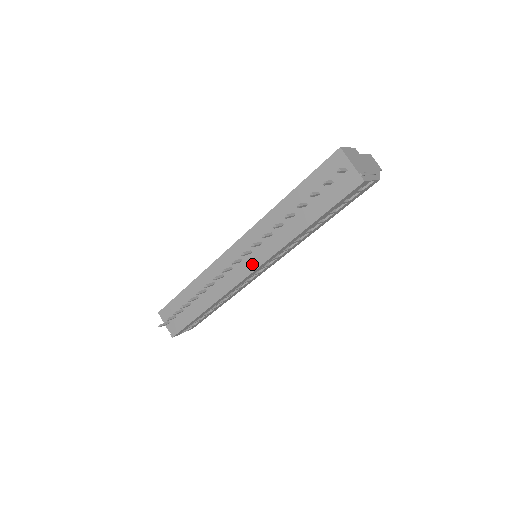
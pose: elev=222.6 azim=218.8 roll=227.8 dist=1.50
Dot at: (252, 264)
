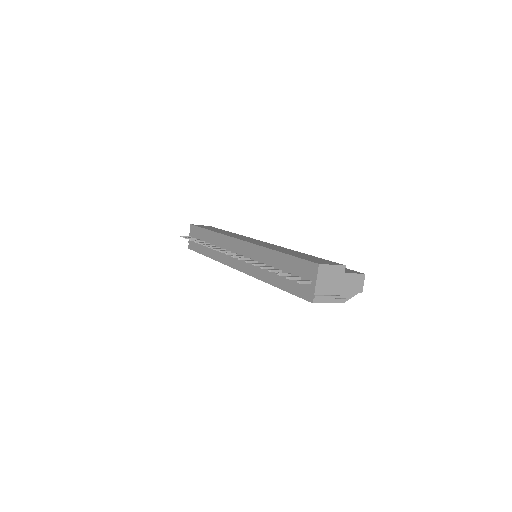
Dot at: (239, 265)
